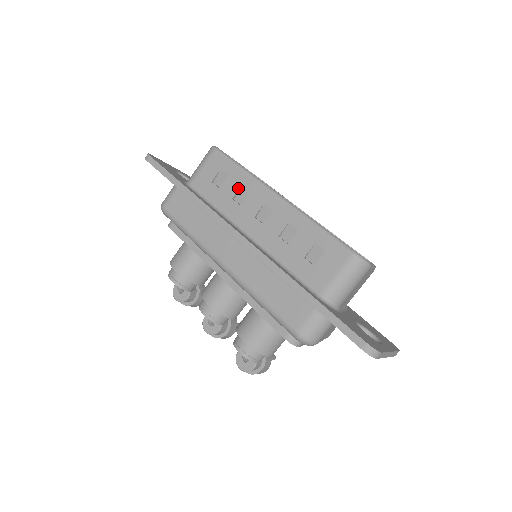
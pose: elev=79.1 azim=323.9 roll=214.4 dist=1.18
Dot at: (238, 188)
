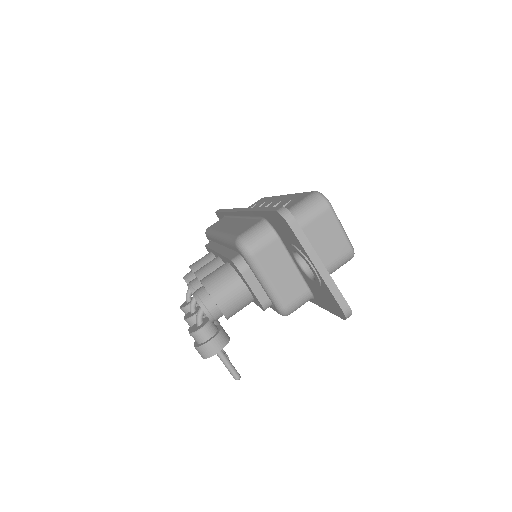
Dot at: (262, 204)
